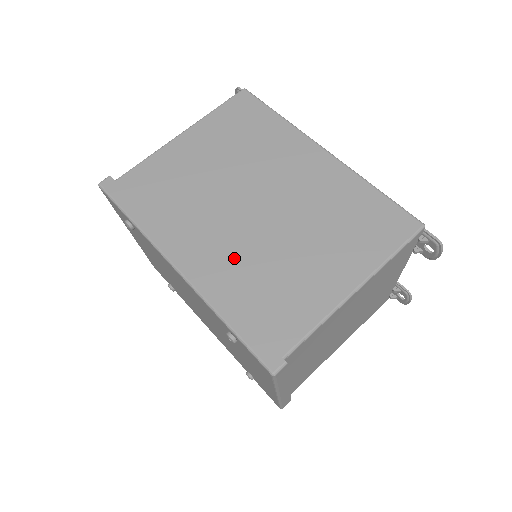
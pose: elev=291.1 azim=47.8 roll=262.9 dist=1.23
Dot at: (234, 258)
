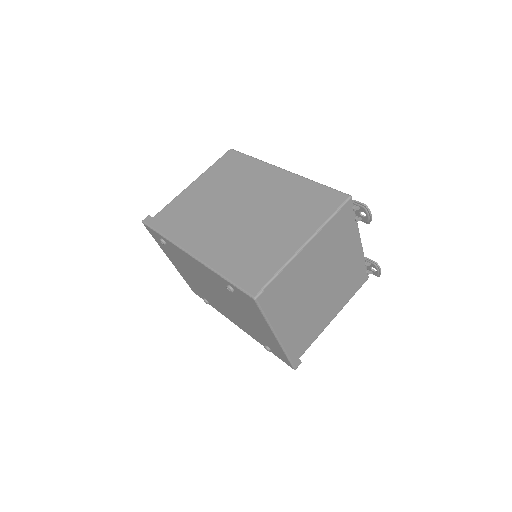
Dot at: (228, 242)
